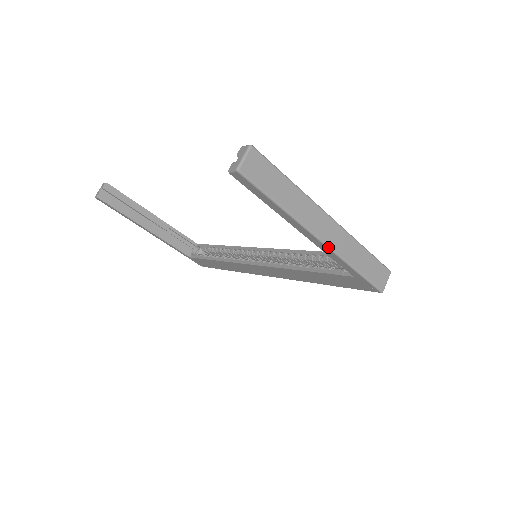
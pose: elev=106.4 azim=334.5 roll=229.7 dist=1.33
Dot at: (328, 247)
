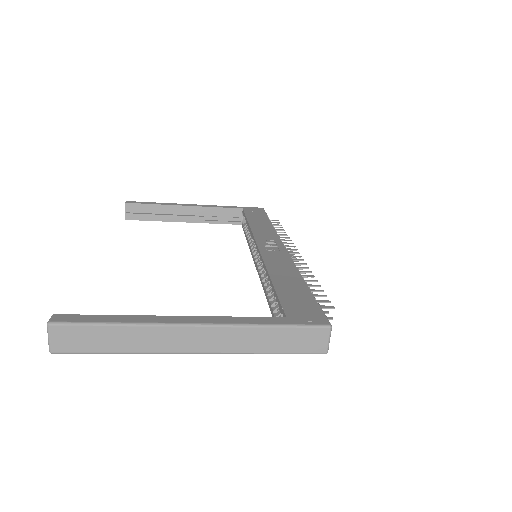
Dot at: (211, 353)
